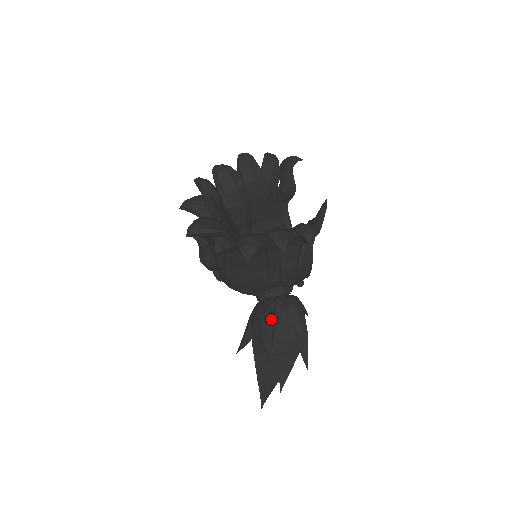
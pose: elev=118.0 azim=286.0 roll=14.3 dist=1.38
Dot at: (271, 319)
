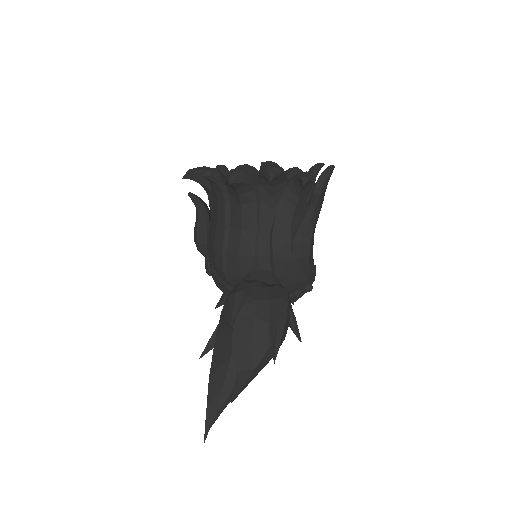
Dot at: (245, 286)
